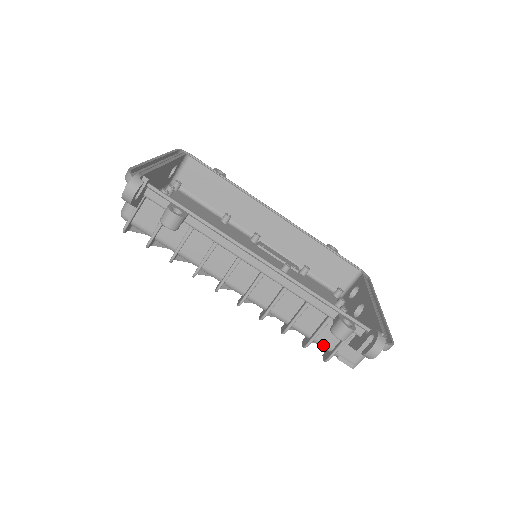
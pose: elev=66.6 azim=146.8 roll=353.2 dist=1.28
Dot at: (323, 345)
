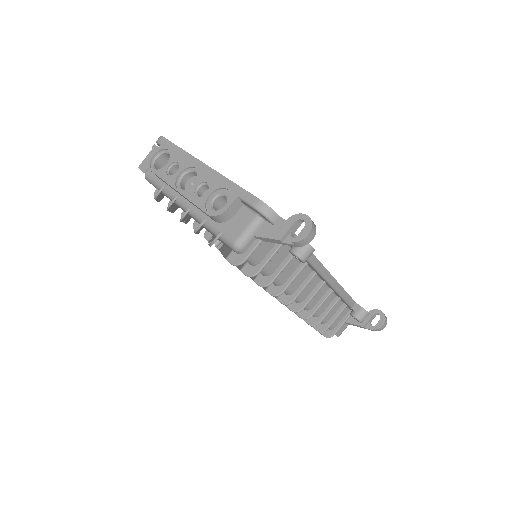
Dot at: (331, 326)
